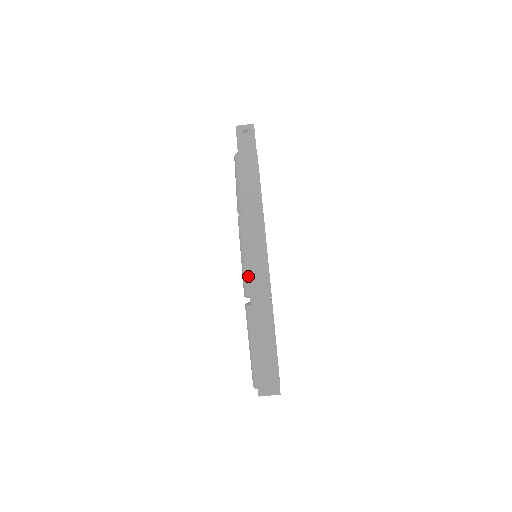
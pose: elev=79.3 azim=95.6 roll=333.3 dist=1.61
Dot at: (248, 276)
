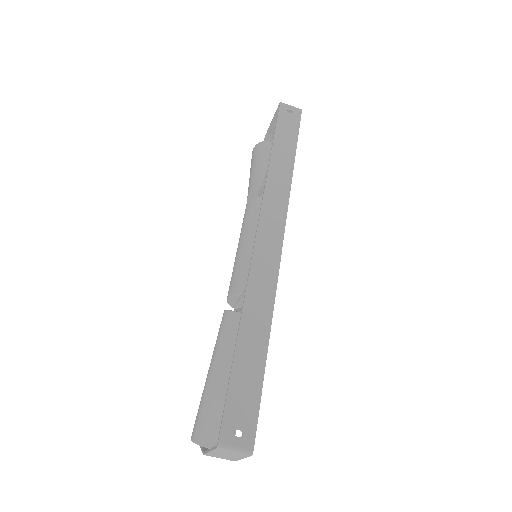
Dot at: (250, 267)
